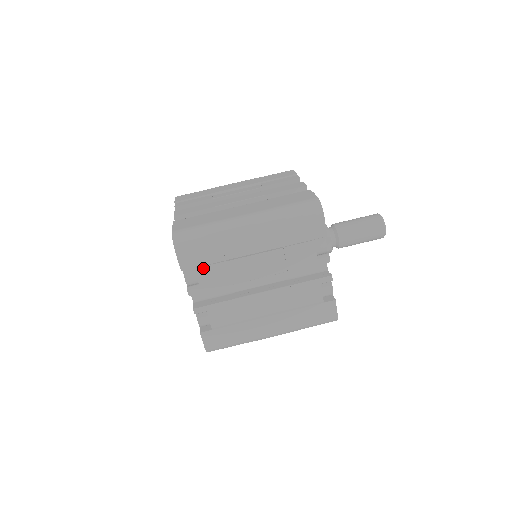
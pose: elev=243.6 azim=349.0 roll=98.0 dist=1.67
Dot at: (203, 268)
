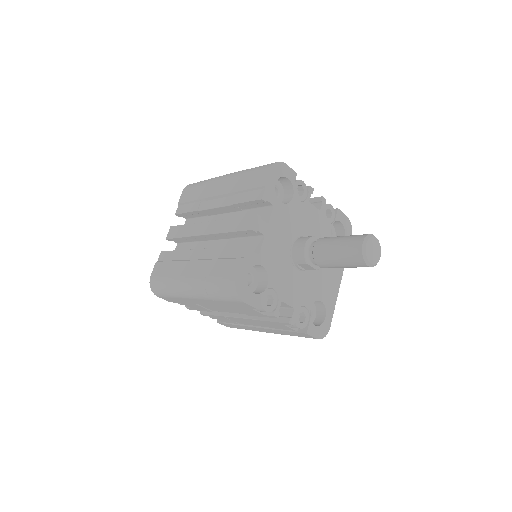
Dot at: (183, 303)
